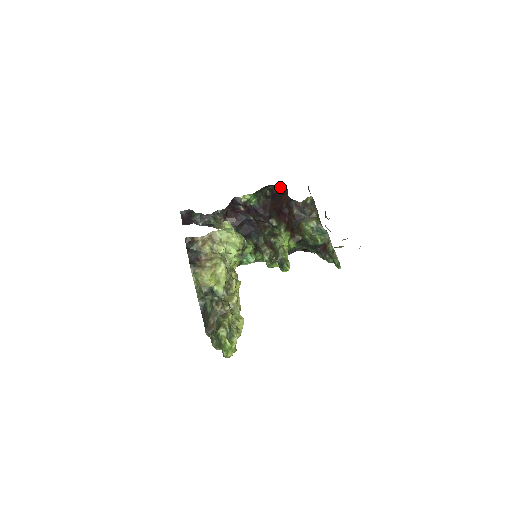
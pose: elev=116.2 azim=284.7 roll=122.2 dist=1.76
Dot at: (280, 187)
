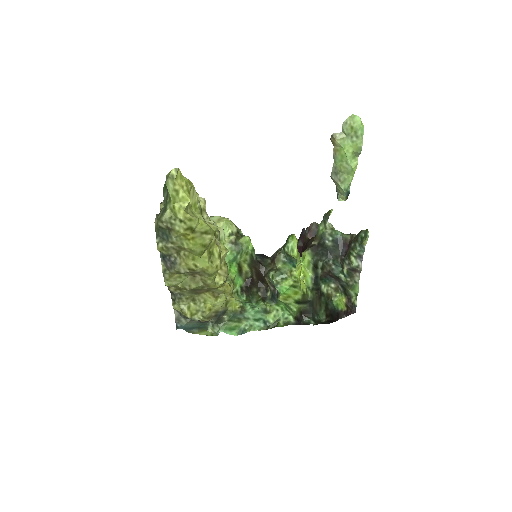
Dot at: occluded
